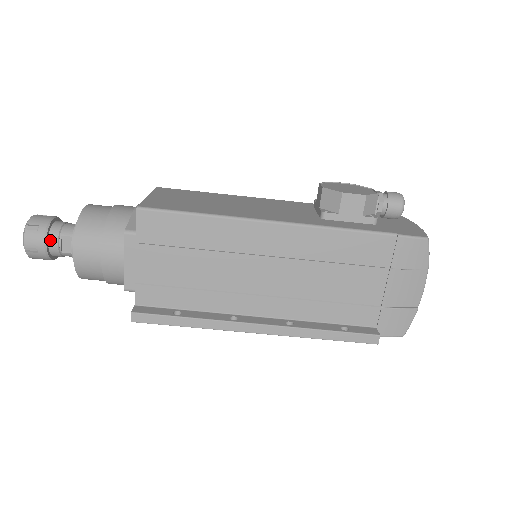
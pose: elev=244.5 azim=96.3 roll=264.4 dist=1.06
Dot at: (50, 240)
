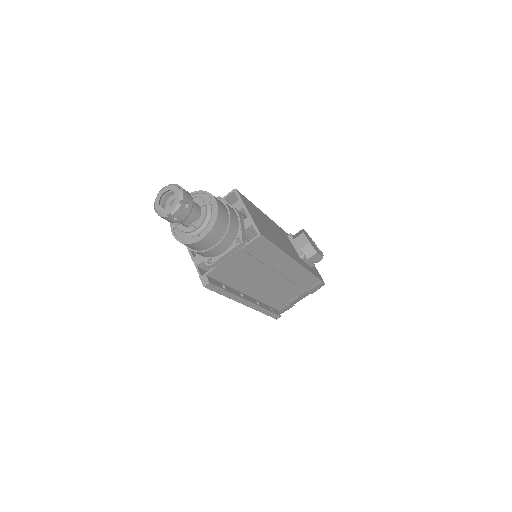
Dot at: (187, 216)
